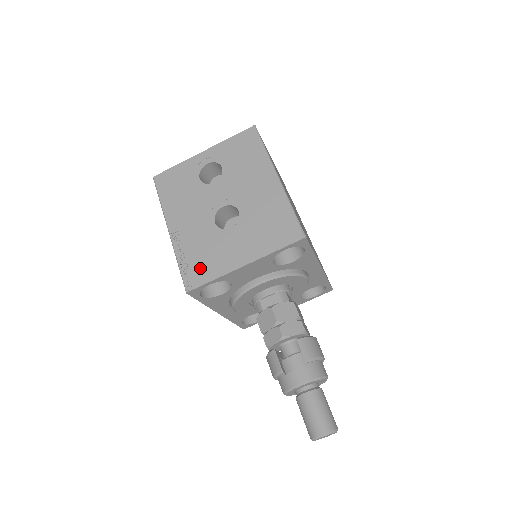
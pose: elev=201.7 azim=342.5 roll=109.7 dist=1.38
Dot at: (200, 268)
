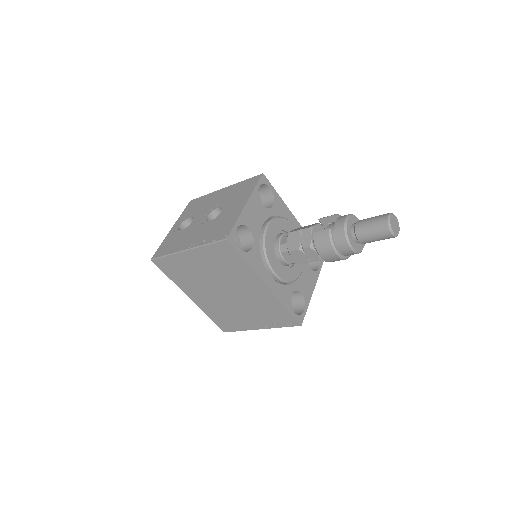
Dot at: (223, 230)
